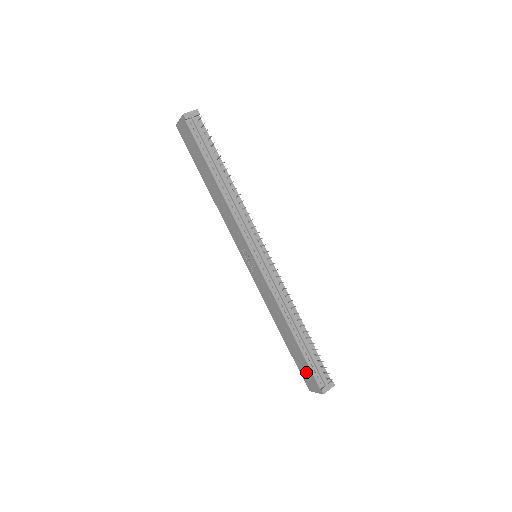
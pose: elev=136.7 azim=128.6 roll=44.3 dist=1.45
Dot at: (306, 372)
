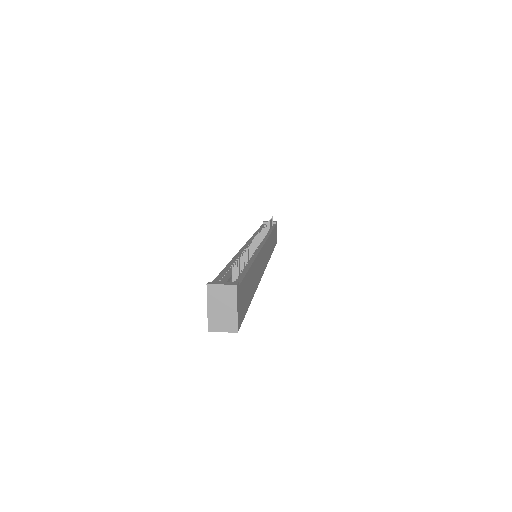
Dot at: occluded
